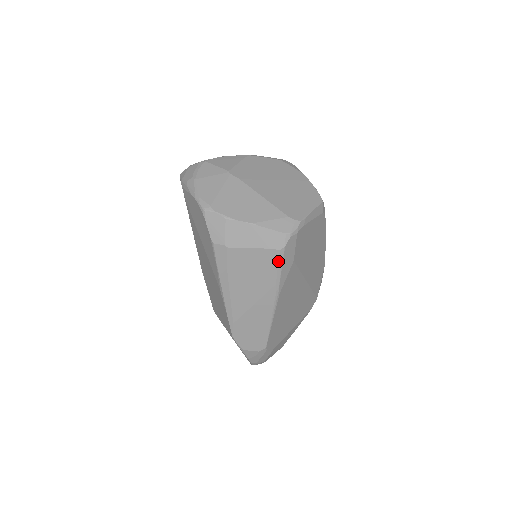
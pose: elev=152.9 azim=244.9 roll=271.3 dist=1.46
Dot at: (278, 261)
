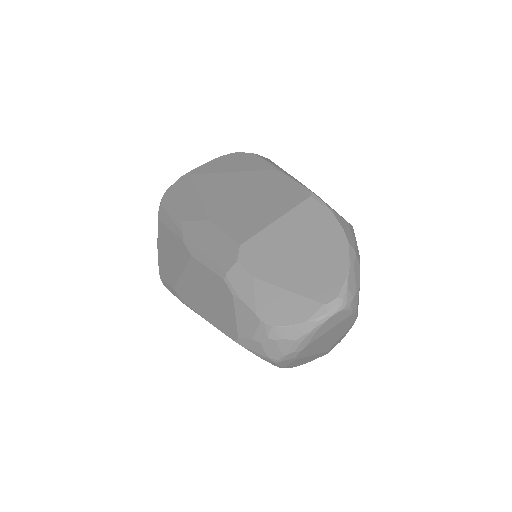
Dot at: occluded
